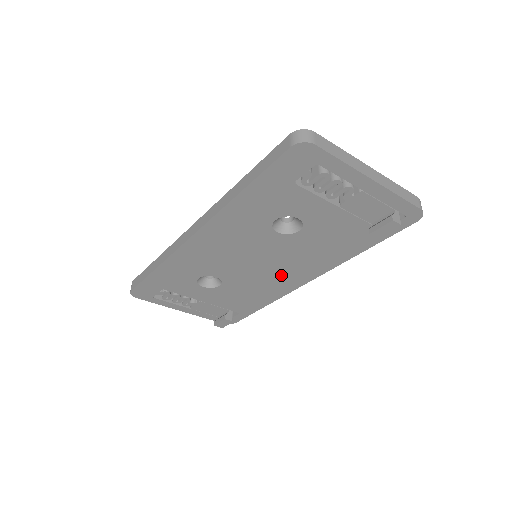
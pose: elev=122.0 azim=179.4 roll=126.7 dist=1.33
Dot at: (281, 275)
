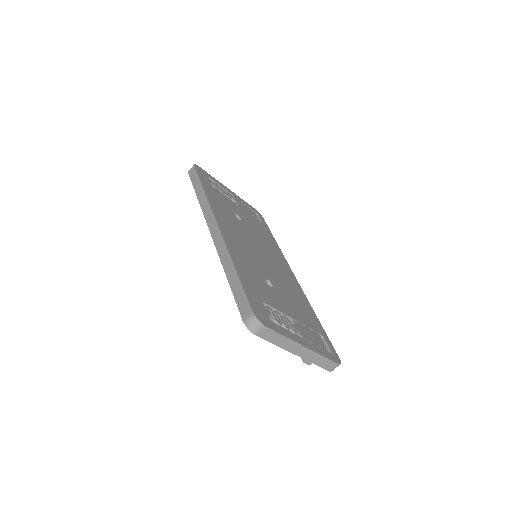
Dot at: occluded
